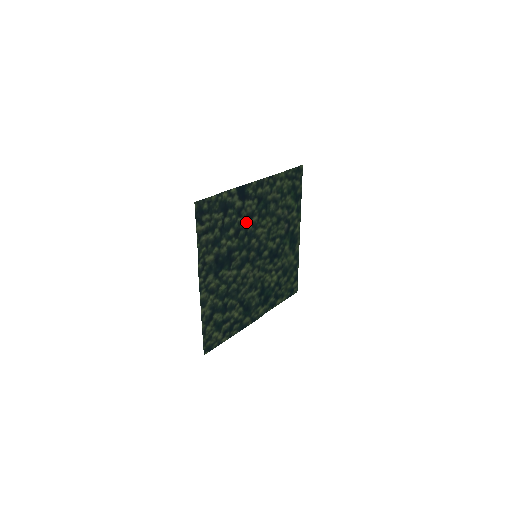
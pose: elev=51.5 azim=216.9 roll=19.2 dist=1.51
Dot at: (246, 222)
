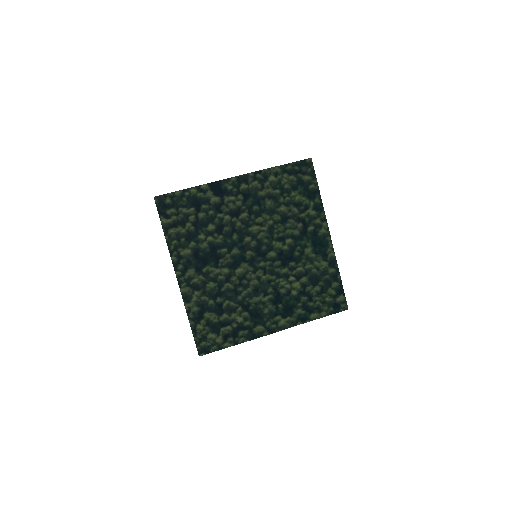
Dot at: (231, 218)
